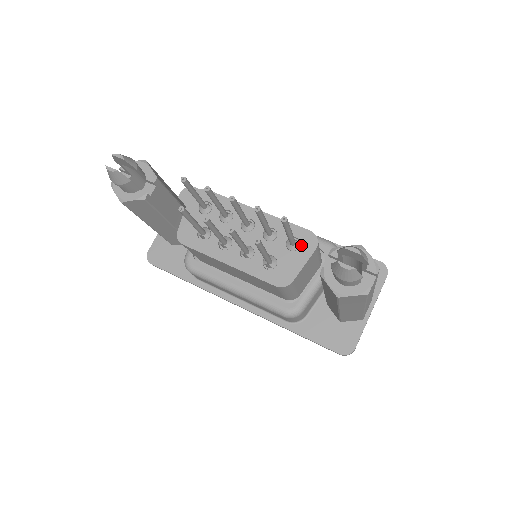
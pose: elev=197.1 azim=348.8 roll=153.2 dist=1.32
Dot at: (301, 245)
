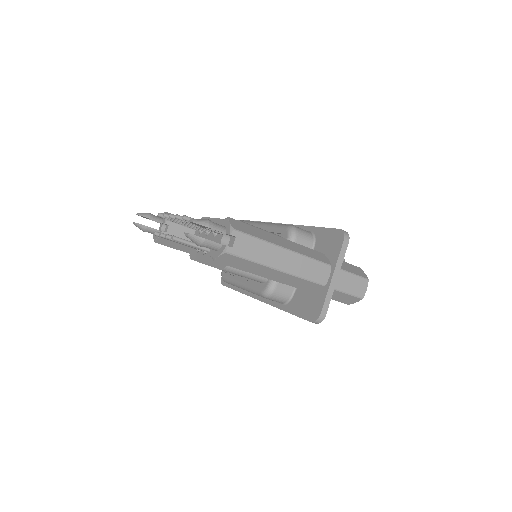
Dot at: occluded
